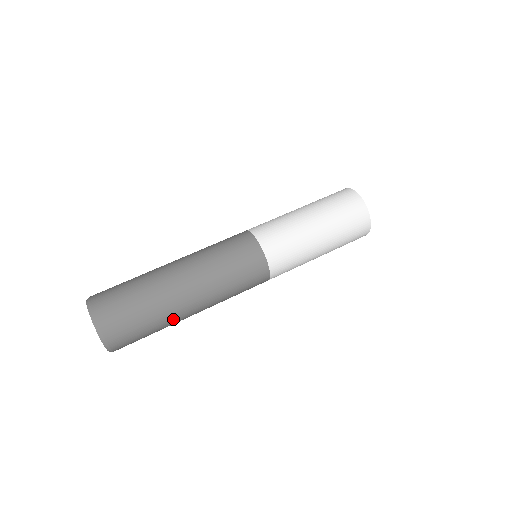
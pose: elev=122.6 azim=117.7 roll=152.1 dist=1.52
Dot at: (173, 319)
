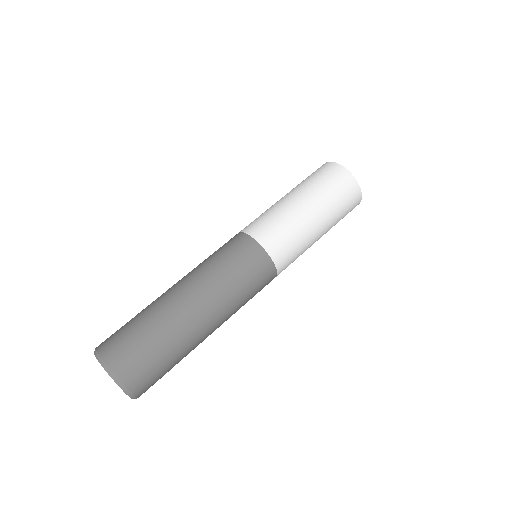
Dot at: (193, 349)
